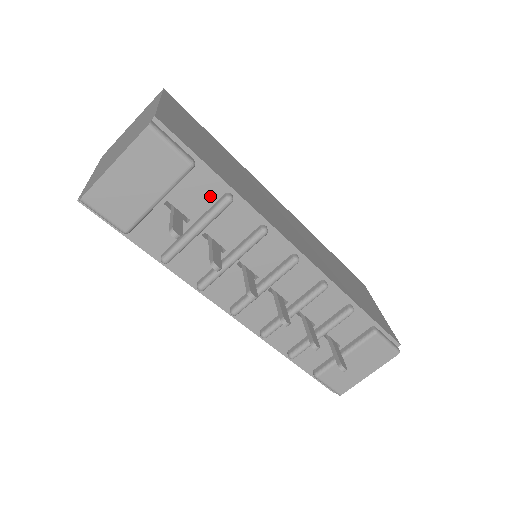
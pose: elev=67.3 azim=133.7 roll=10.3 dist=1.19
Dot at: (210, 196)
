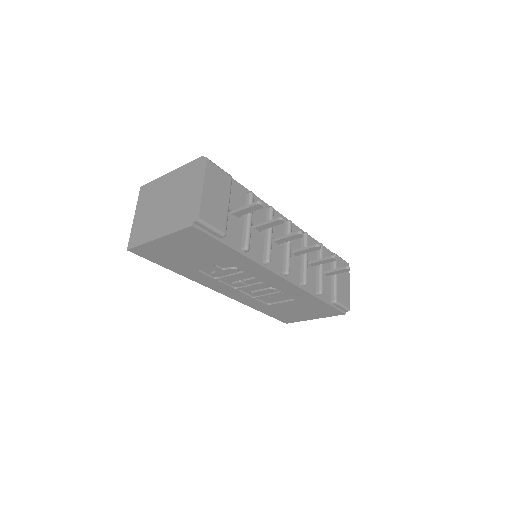
Dot at: (242, 198)
